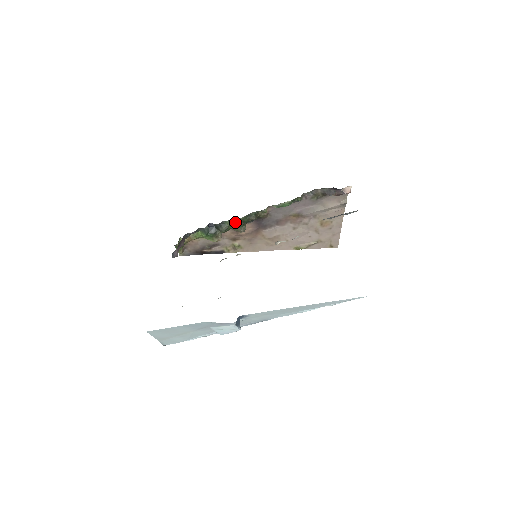
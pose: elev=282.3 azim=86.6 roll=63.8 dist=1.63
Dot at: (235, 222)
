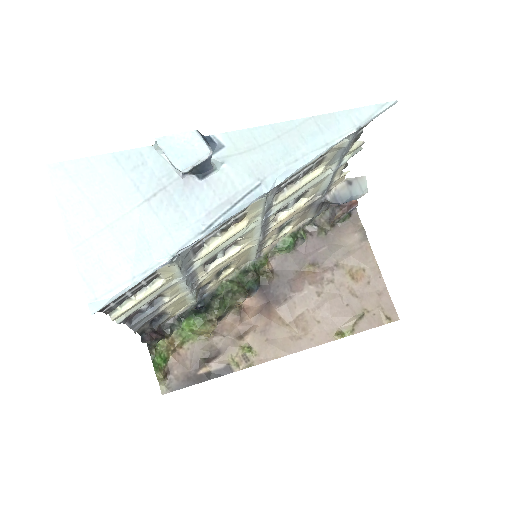
Dot at: (229, 283)
